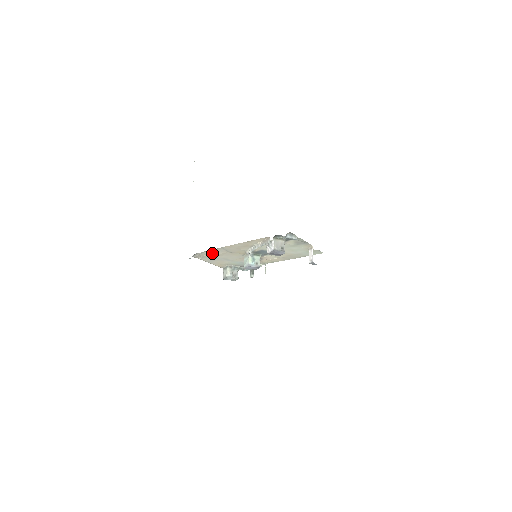
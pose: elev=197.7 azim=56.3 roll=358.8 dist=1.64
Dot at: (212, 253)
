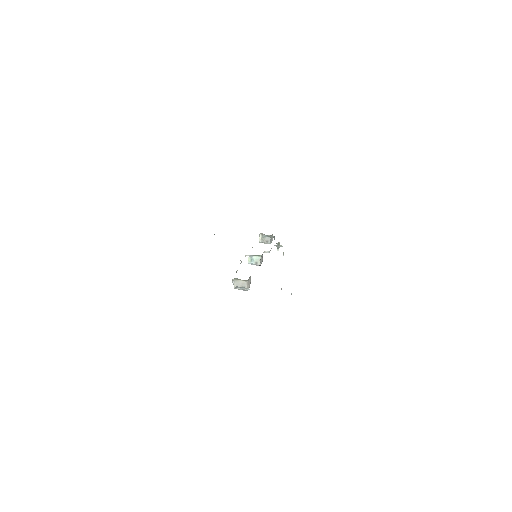
Dot at: occluded
